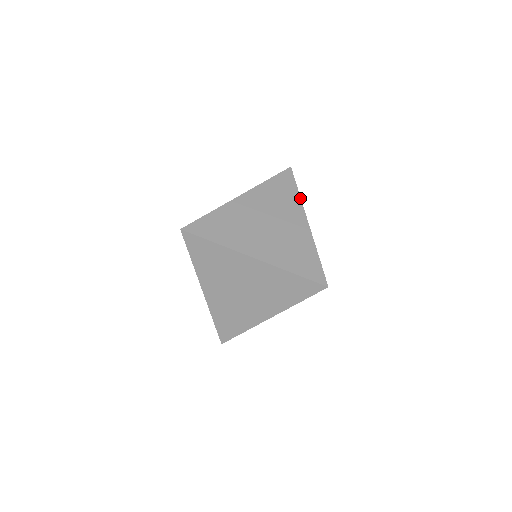
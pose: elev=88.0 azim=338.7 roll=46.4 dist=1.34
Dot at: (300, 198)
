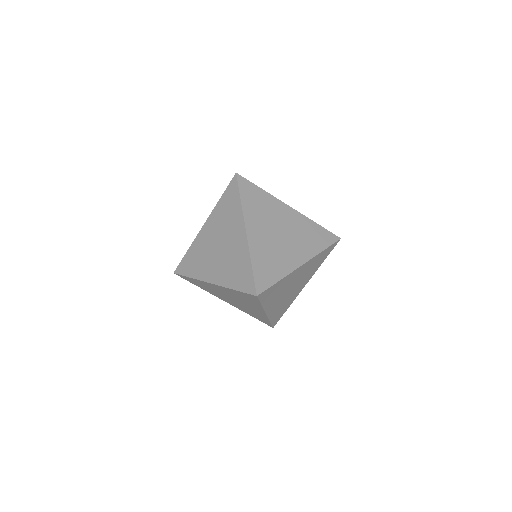
Dot at: (319, 253)
